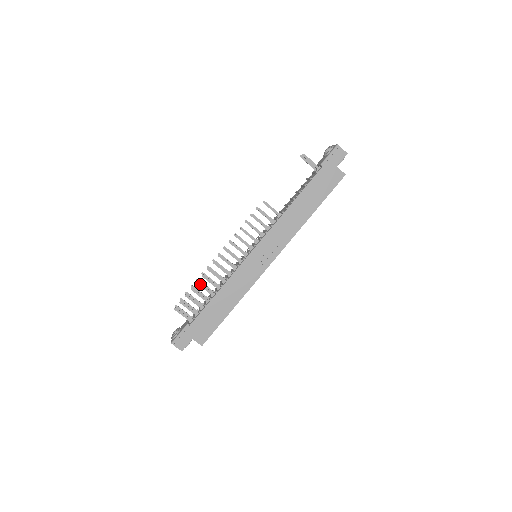
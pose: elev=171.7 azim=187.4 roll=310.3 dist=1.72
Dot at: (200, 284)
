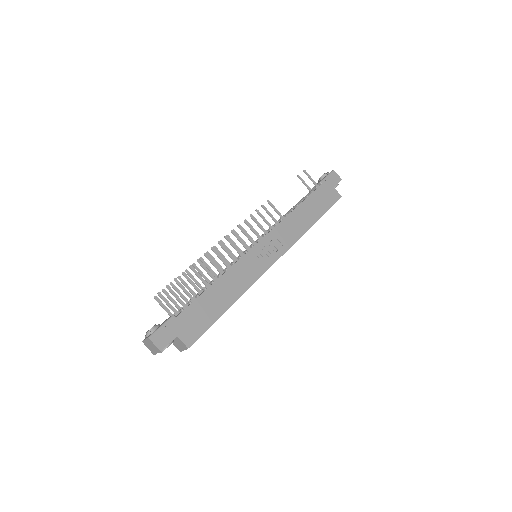
Dot at: (194, 269)
